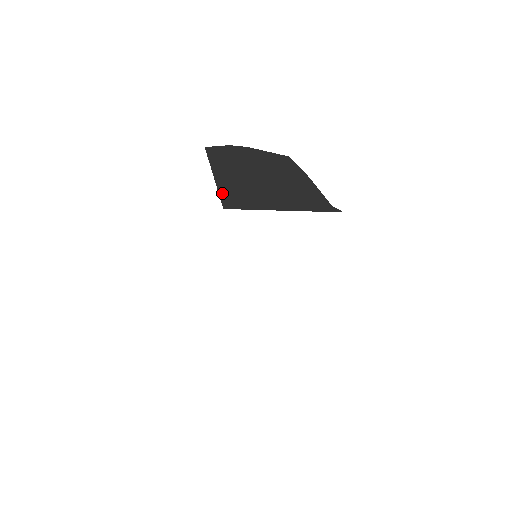
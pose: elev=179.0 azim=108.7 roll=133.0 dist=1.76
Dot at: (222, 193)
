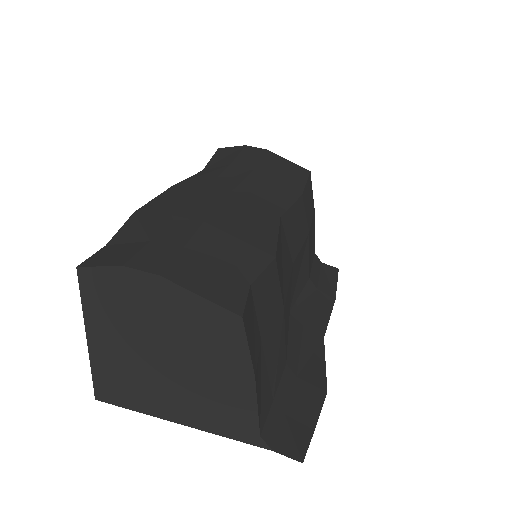
Dot at: (96, 376)
